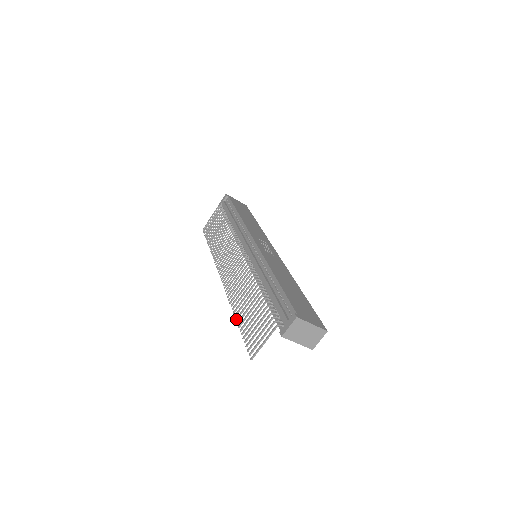
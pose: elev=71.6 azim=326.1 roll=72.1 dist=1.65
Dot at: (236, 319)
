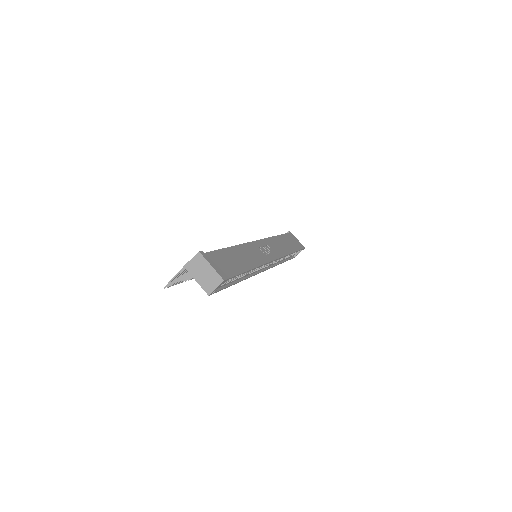
Dot at: occluded
